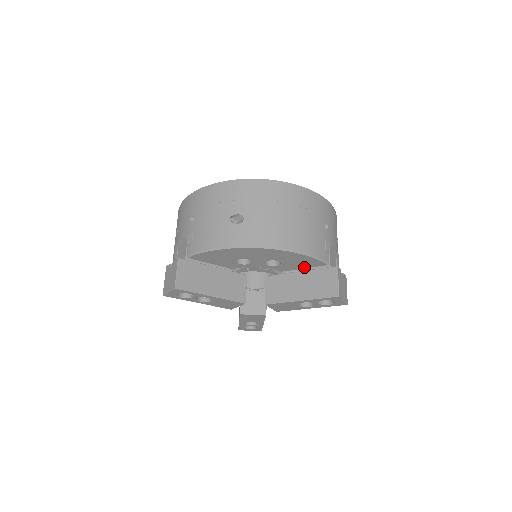
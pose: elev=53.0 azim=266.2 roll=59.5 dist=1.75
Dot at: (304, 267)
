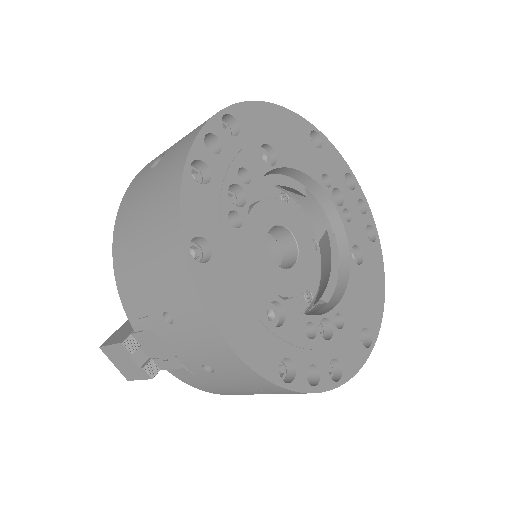
Dot at: occluded
